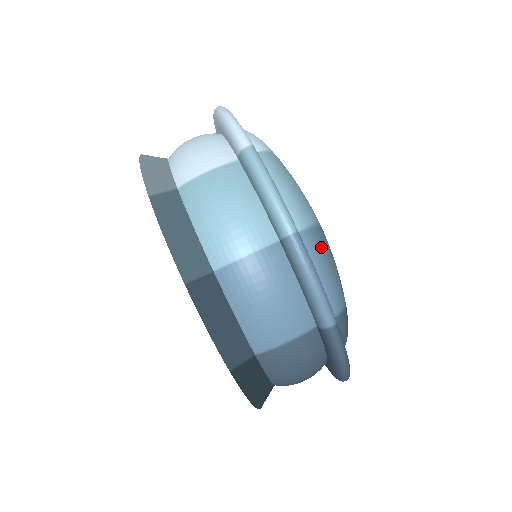
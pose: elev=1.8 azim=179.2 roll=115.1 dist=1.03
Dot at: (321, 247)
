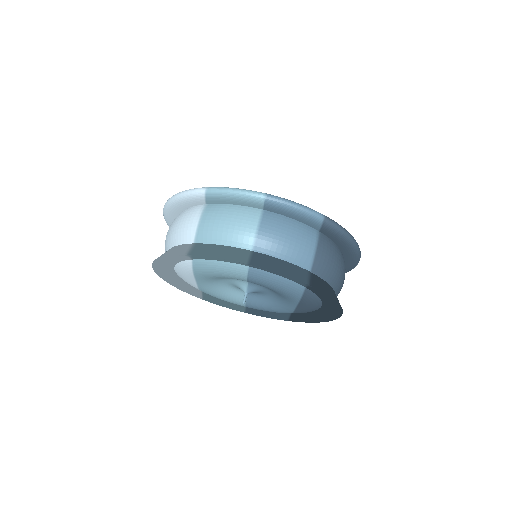
Dot at: occluded
